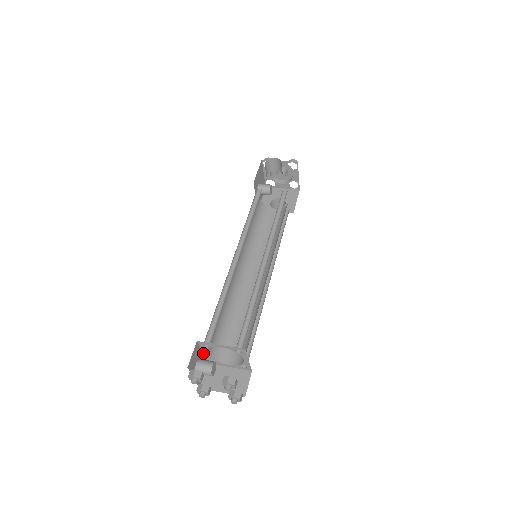
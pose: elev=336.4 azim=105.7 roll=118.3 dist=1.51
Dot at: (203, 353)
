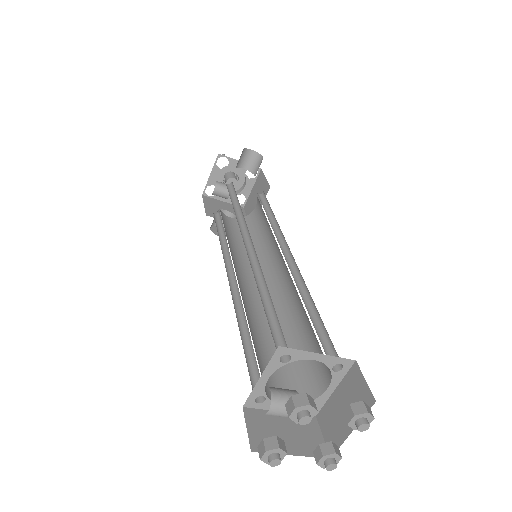
Dot at: (258, 380)
